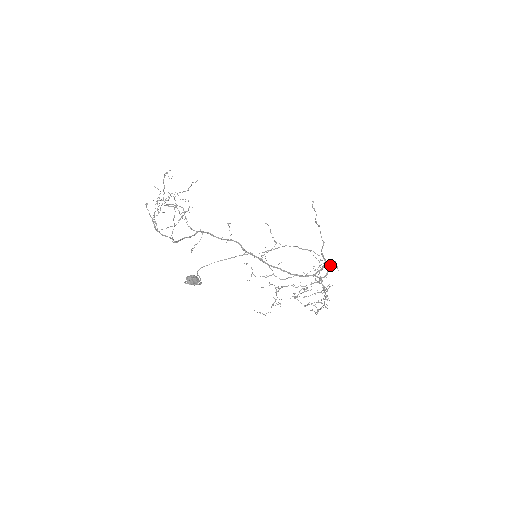
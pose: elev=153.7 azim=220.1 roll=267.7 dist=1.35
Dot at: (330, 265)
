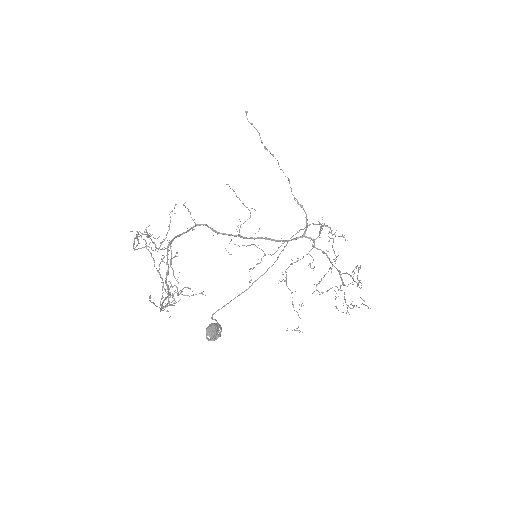
Dot at: occluded
